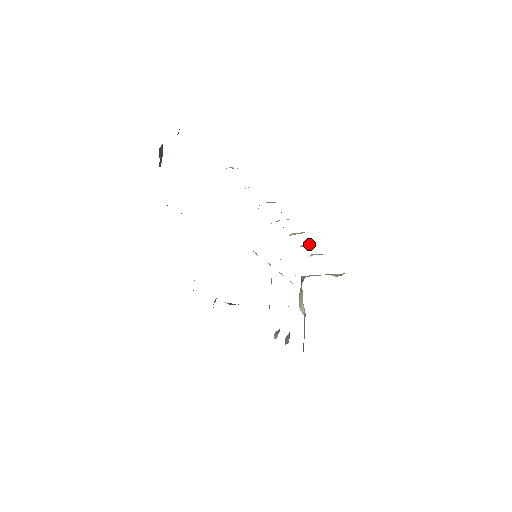
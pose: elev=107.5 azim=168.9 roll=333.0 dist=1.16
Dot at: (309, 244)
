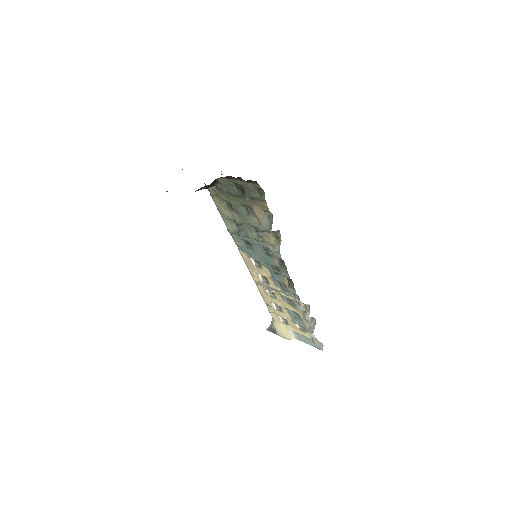
Dot at: occluded
